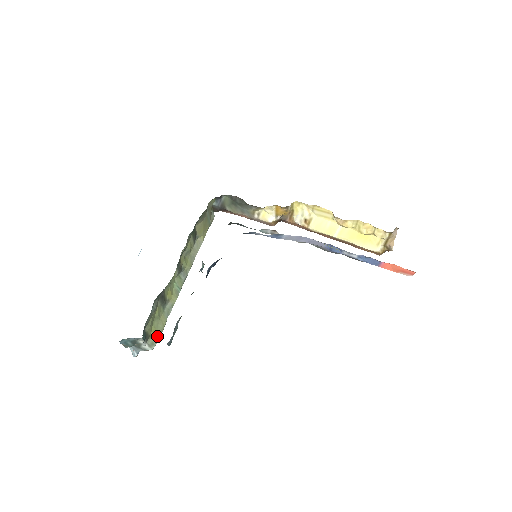
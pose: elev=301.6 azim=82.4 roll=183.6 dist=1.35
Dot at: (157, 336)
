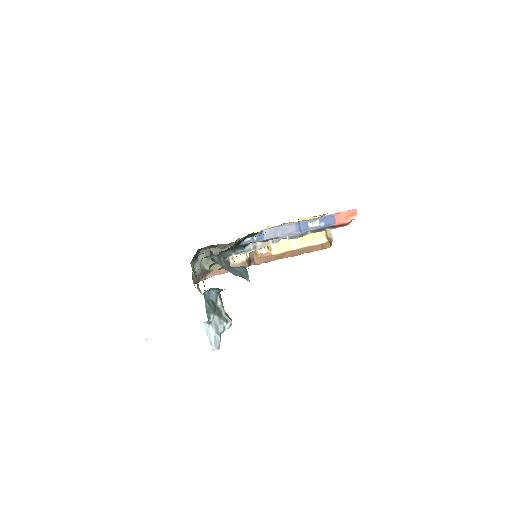
Dot at: (227, 315)
